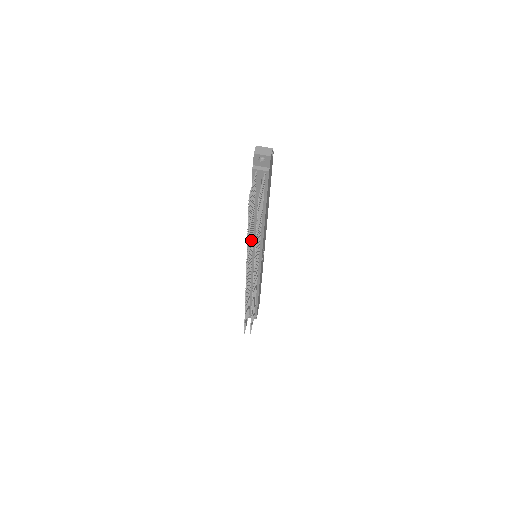
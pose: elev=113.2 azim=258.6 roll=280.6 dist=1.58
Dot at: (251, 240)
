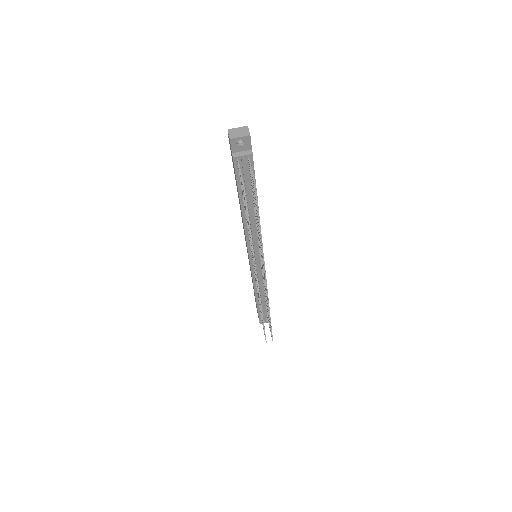
Dot at: occluded
